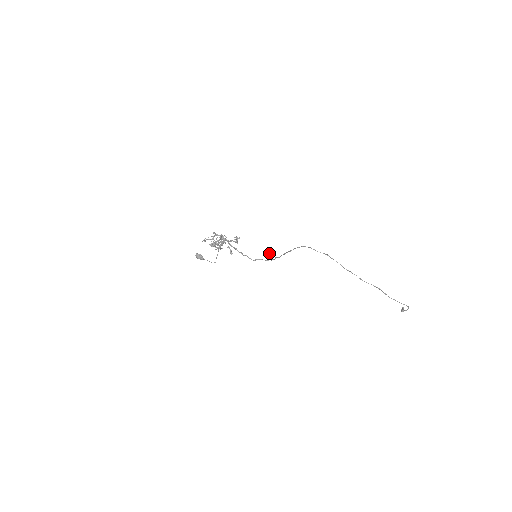
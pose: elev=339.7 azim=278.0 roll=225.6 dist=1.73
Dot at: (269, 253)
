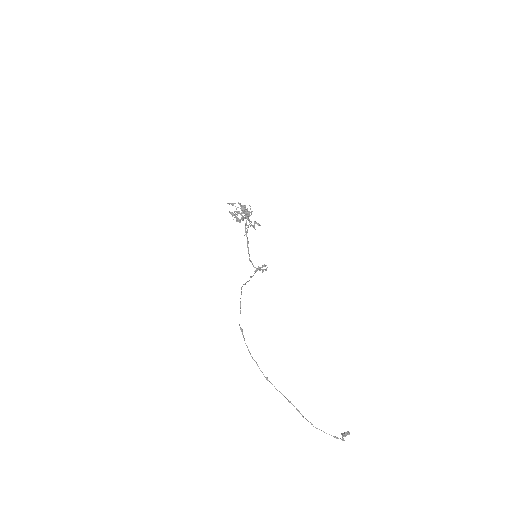
Dot at: occluded
